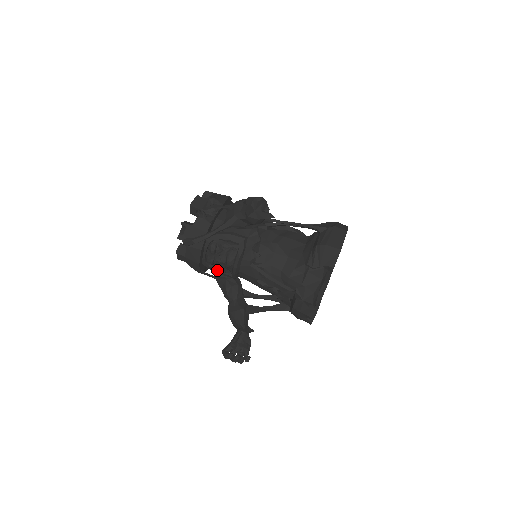
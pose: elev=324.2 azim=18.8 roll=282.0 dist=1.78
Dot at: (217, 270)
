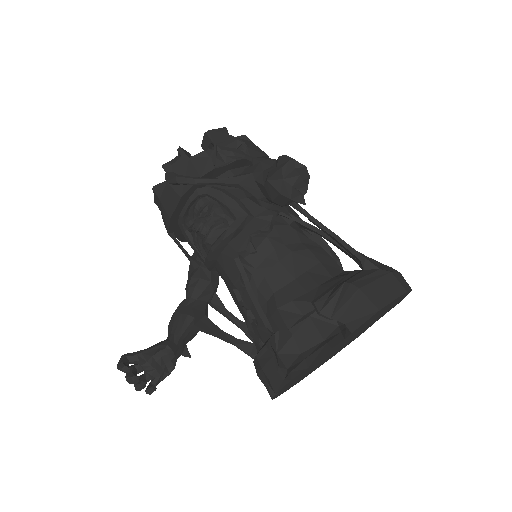
Dot at: (193, 244)
